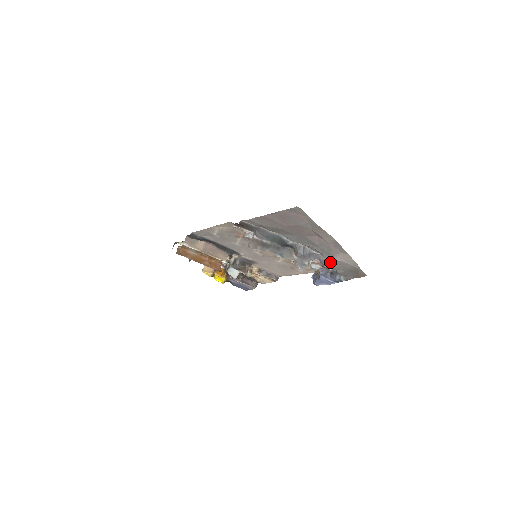
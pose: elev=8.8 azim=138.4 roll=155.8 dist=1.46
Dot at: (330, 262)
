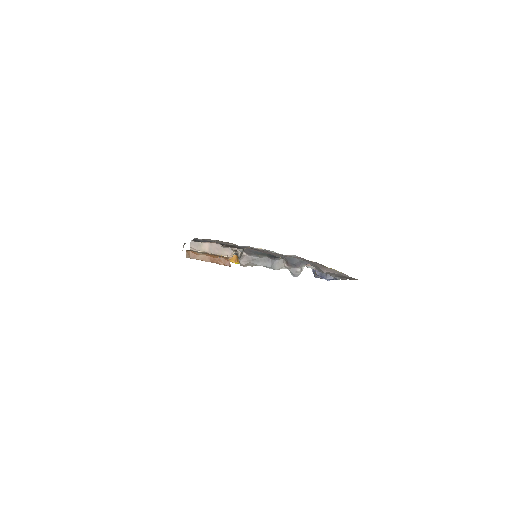
Dot at: (320, 270)
